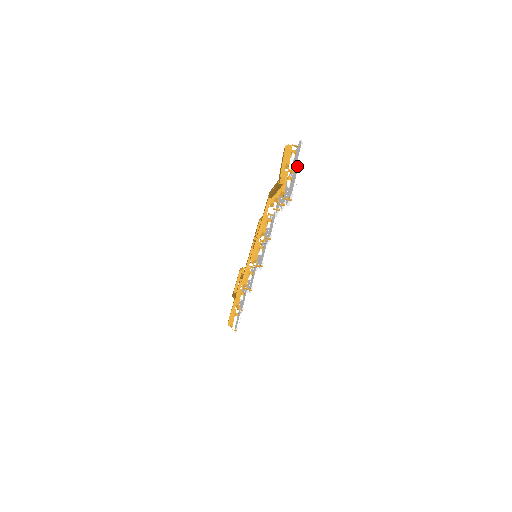
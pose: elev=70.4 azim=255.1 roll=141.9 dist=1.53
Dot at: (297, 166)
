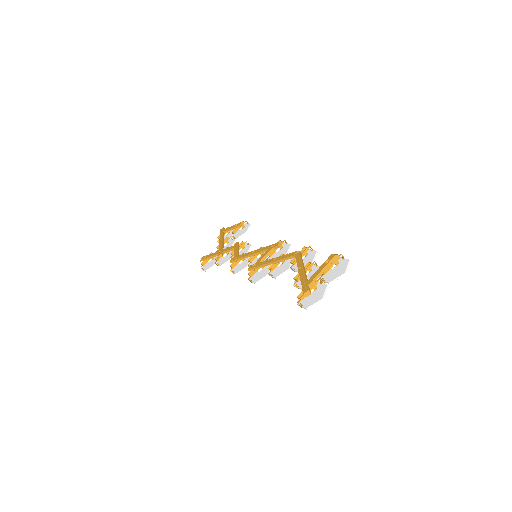
Dot at: occluded
